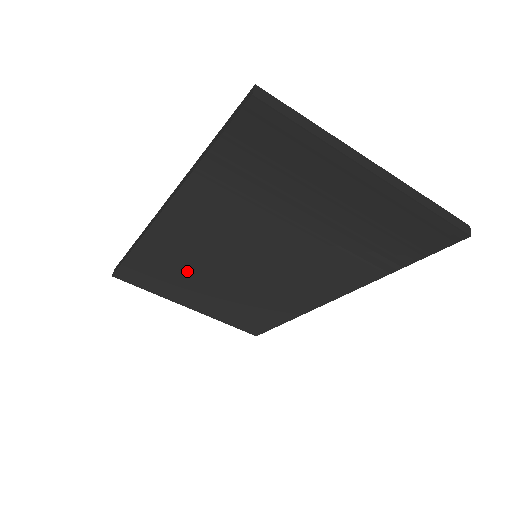
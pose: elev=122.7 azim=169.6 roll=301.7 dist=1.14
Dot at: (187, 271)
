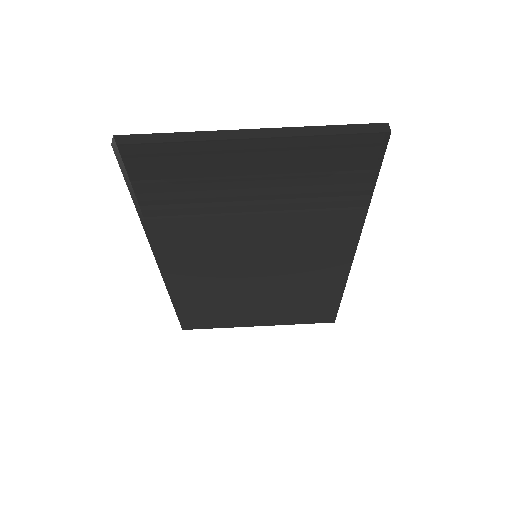
Dot at: (223, 297)
